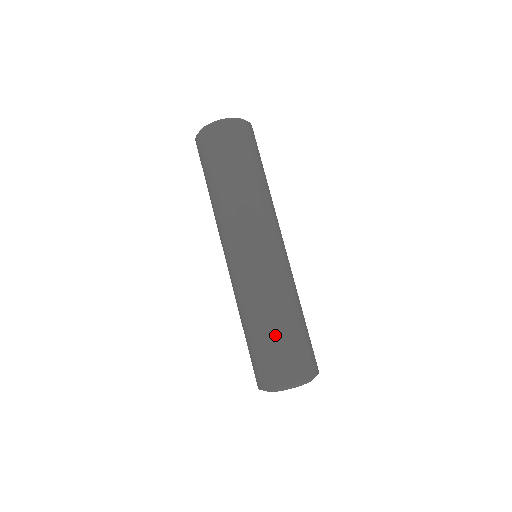
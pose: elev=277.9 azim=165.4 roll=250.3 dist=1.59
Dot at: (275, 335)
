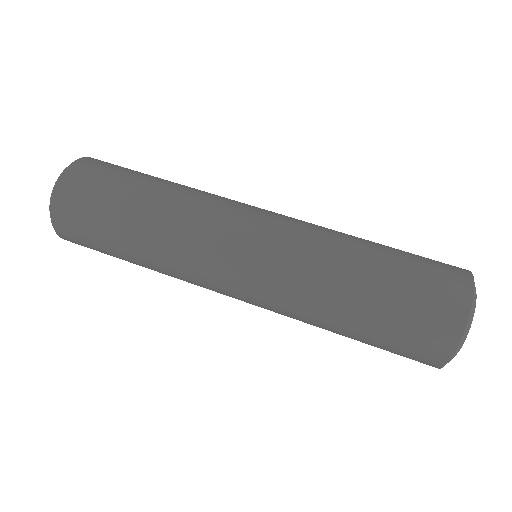
Dot at: (387, 272)
